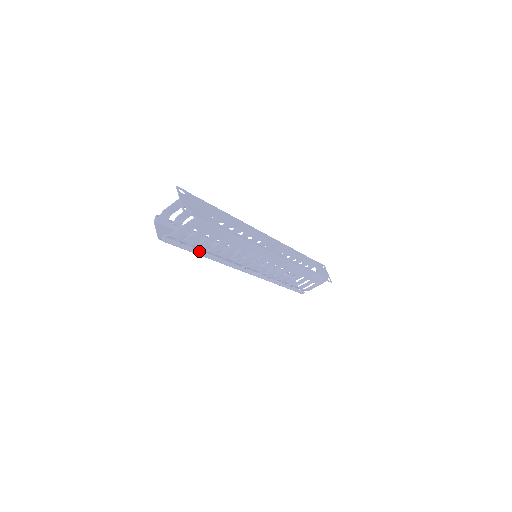
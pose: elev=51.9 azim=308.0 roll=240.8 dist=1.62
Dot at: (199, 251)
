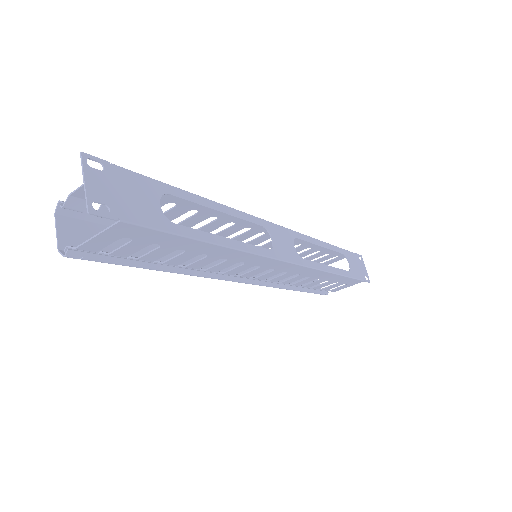
Dot at: (148, 263)
